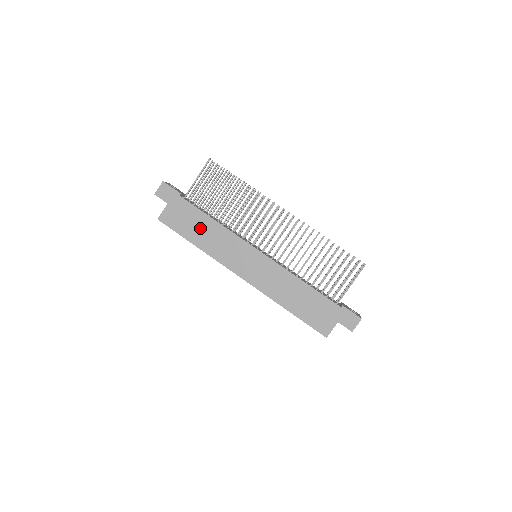
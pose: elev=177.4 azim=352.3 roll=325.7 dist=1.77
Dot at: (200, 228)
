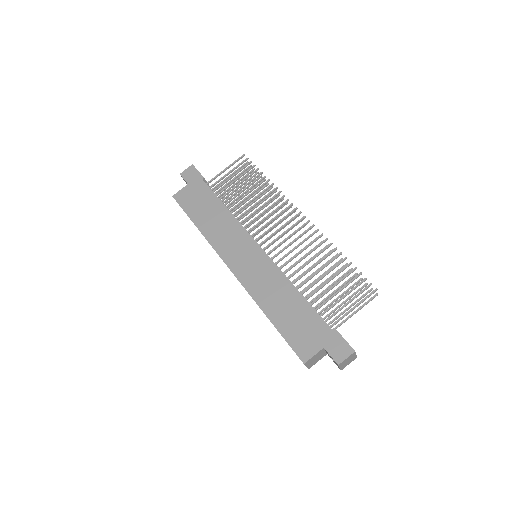
Dot at: (209, 212)
